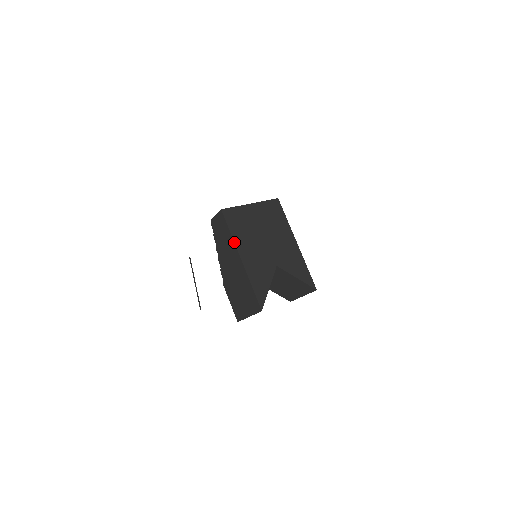
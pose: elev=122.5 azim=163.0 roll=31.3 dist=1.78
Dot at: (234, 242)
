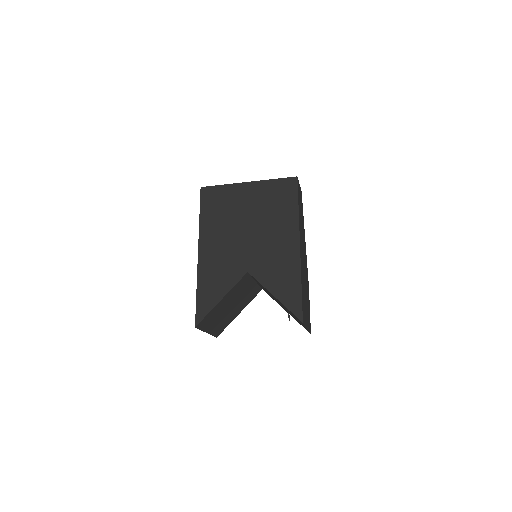
Dot at: (199, 230)
